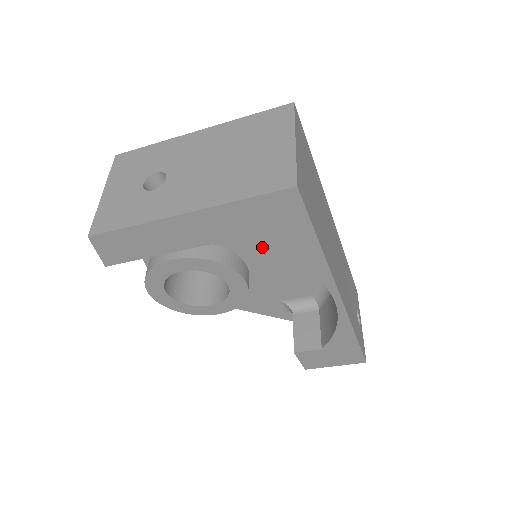
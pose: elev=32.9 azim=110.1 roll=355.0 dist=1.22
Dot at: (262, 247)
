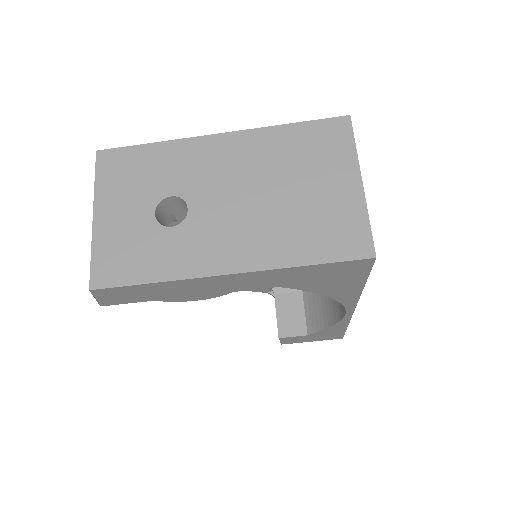
Dot at: occluded
